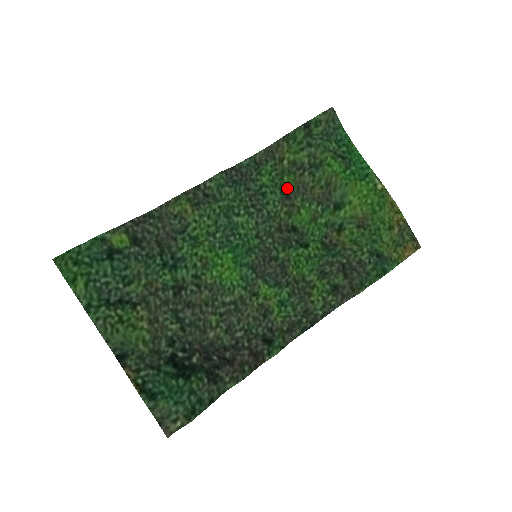
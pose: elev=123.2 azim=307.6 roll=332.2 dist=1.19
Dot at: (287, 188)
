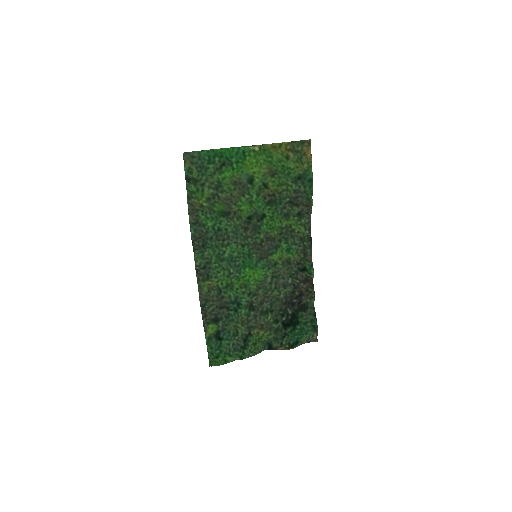
Dot at: (222, 211)
